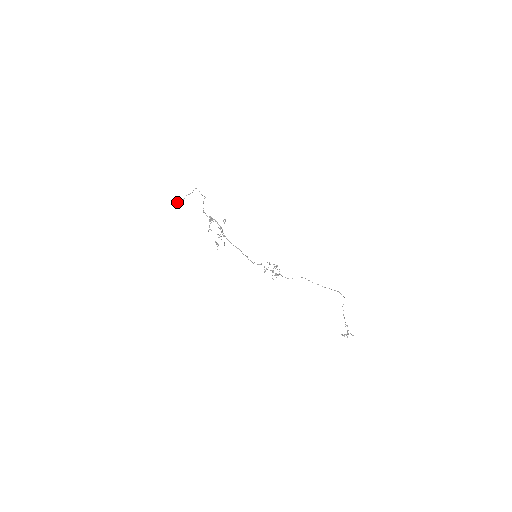
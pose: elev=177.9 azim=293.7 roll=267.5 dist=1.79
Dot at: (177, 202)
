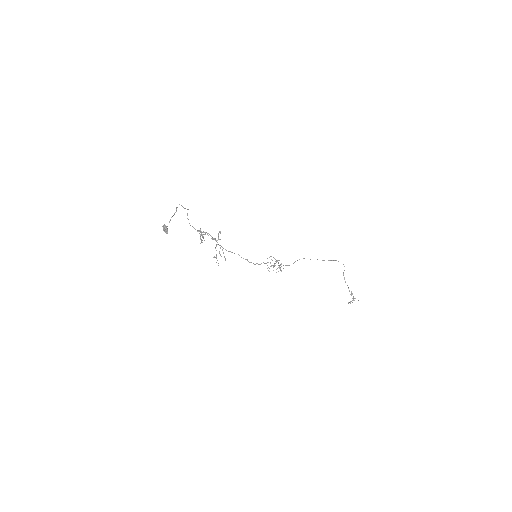
Dot at: (164, 229)
